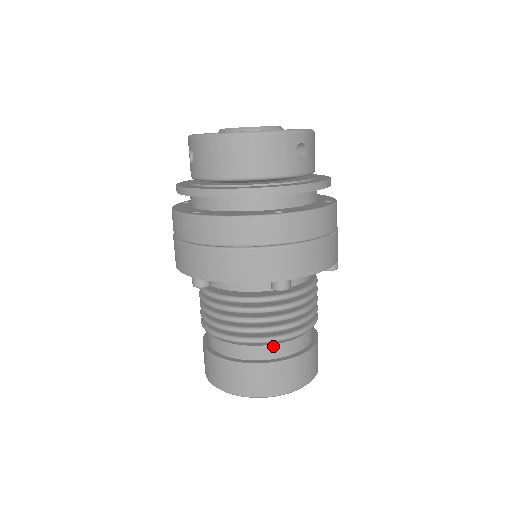
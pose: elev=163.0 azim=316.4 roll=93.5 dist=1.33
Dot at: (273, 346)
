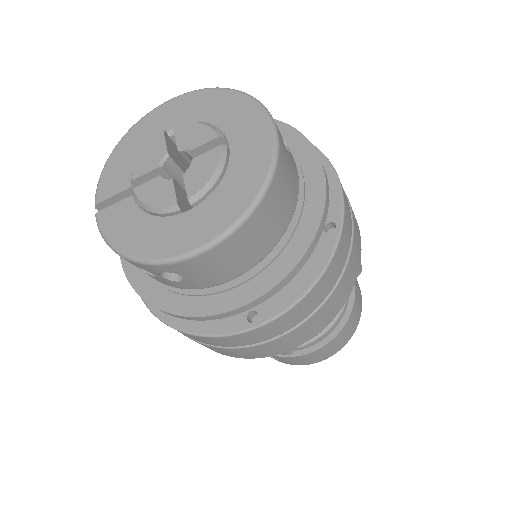
Dot at: occluded
